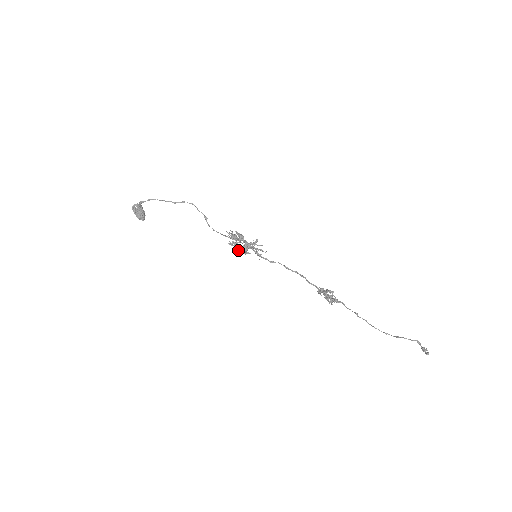
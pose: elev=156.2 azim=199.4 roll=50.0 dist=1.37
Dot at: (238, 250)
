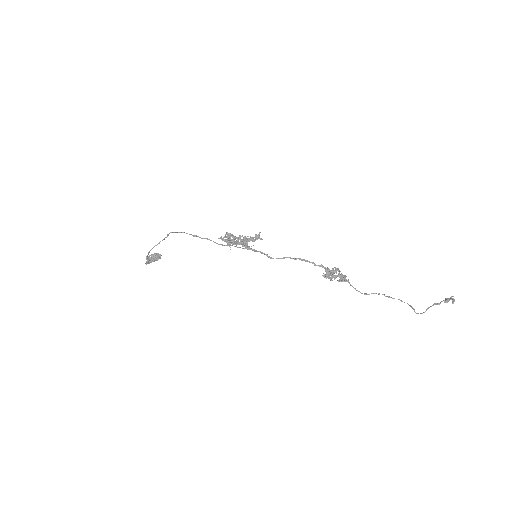
Dot at: (240, 235)
